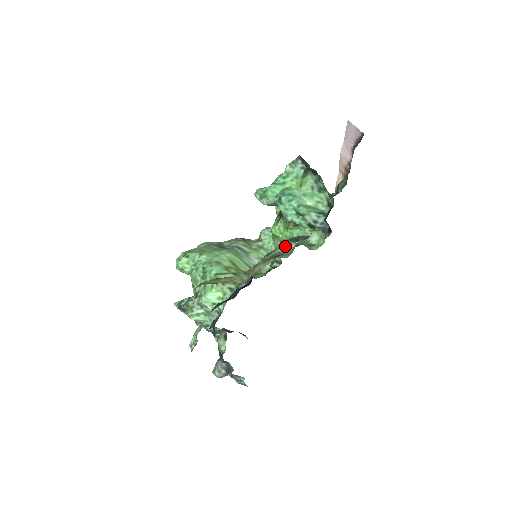
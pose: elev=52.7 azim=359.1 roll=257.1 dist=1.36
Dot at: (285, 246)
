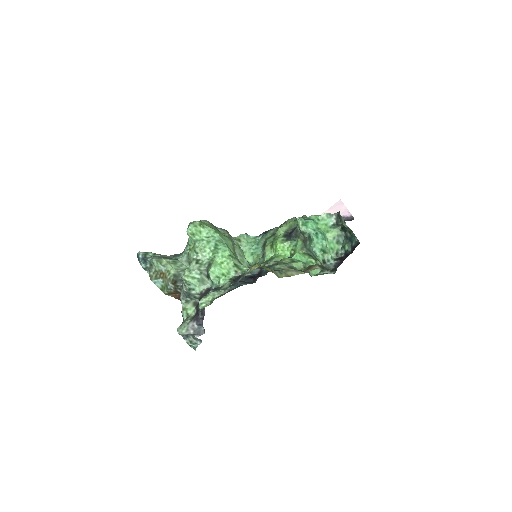
Dot at: (297, 264)
